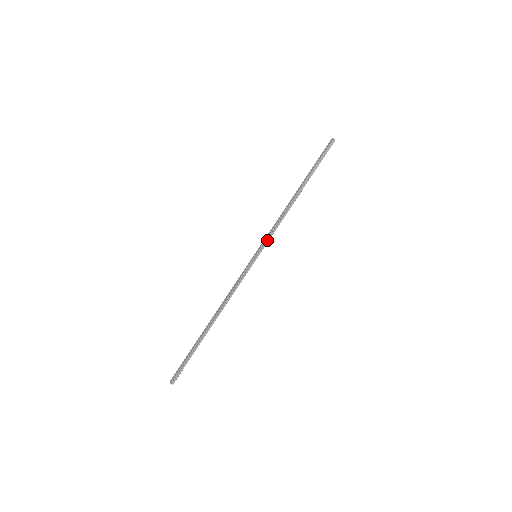
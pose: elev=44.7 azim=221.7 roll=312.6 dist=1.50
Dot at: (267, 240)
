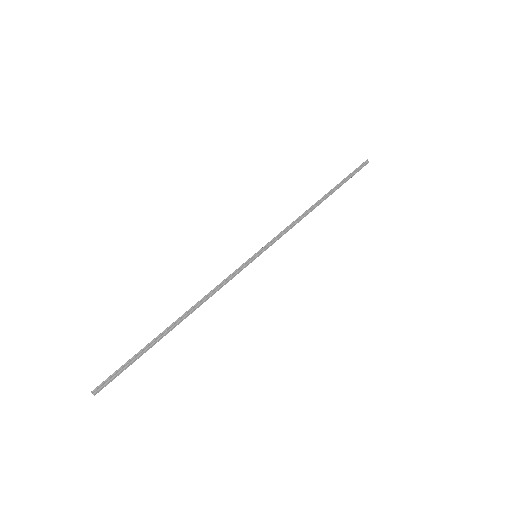
Dot at: (273, 241)
